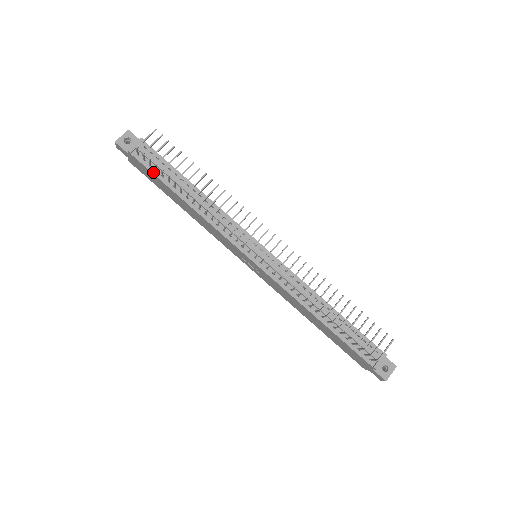
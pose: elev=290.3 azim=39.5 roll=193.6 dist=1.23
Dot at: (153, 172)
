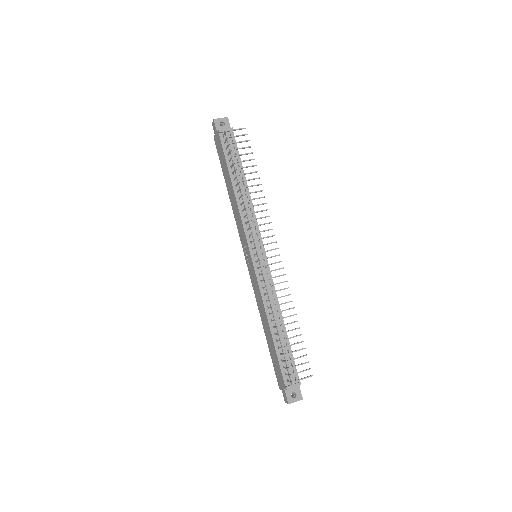
Dot at: (225, 154)
